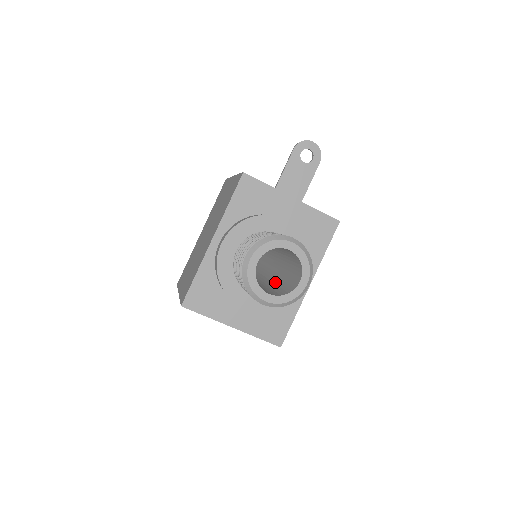
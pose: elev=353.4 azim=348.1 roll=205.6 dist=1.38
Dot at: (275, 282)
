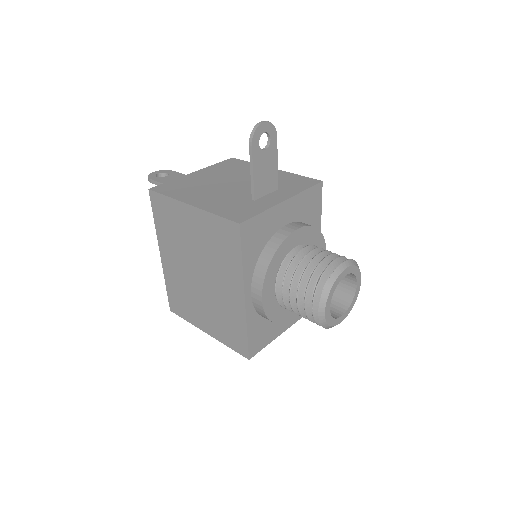
Dot at: occluded
